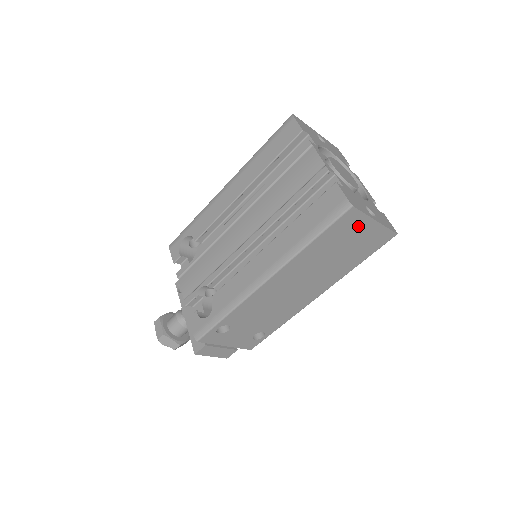
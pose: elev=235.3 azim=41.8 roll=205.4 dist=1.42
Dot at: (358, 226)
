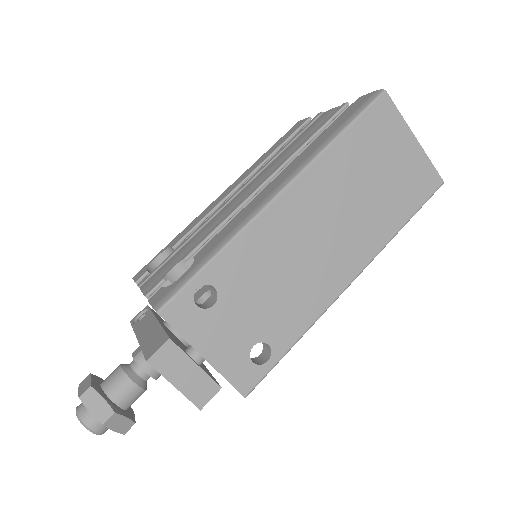
Dot at: (395, 136)
